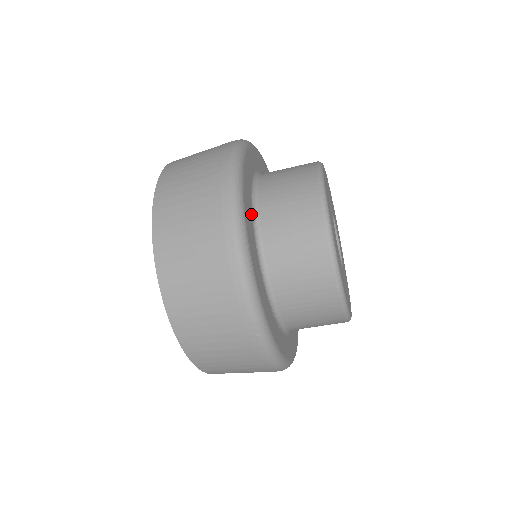
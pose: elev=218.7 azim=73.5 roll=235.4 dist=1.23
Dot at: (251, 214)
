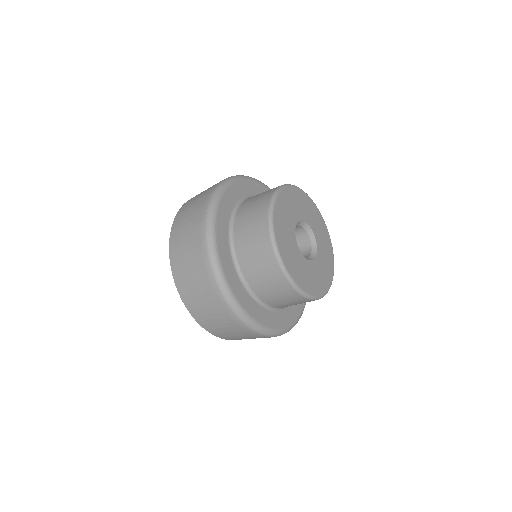
Dot at: (240, 282)
